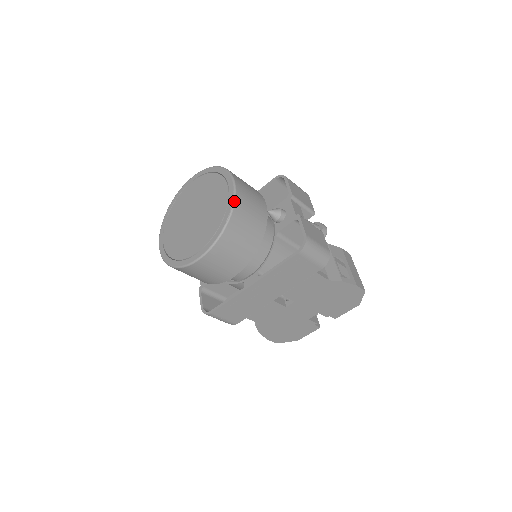
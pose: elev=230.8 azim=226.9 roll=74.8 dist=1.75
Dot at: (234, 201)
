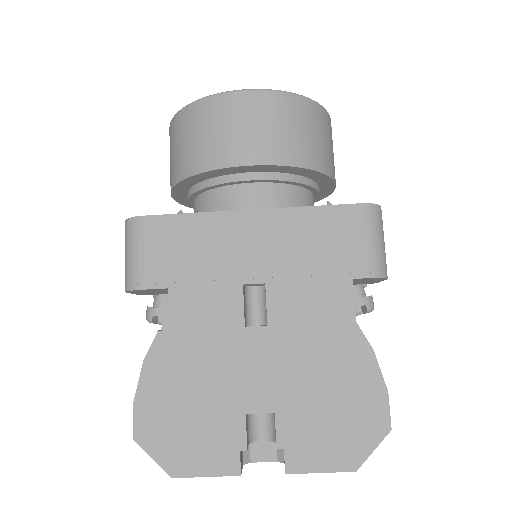
Dot at: occluded
